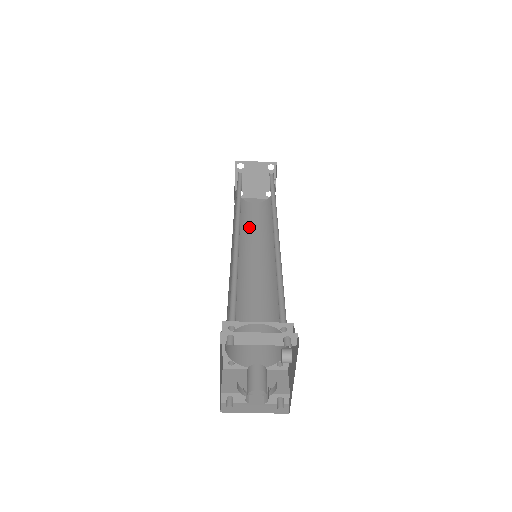
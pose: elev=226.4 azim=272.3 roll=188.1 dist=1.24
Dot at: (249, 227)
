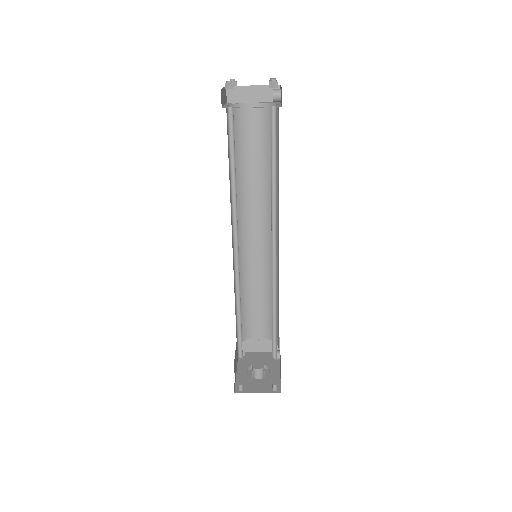
Dot at: (248, 166)
